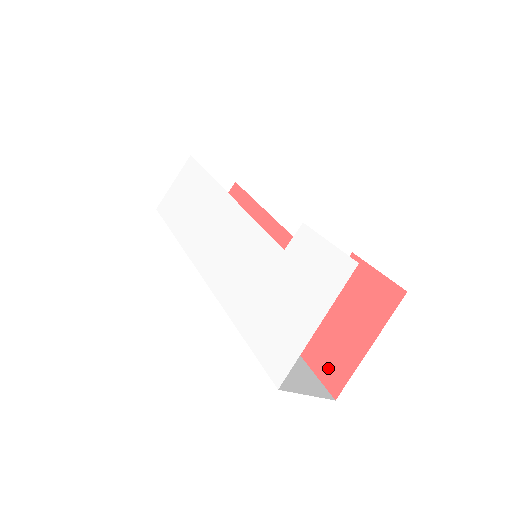
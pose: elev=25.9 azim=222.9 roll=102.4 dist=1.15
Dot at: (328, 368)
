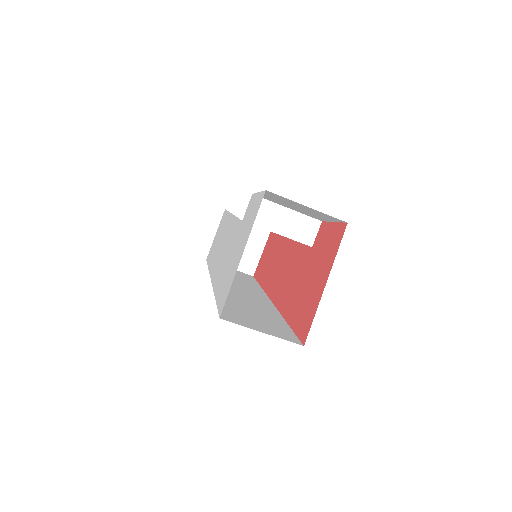
Dot at: (302, 322)
